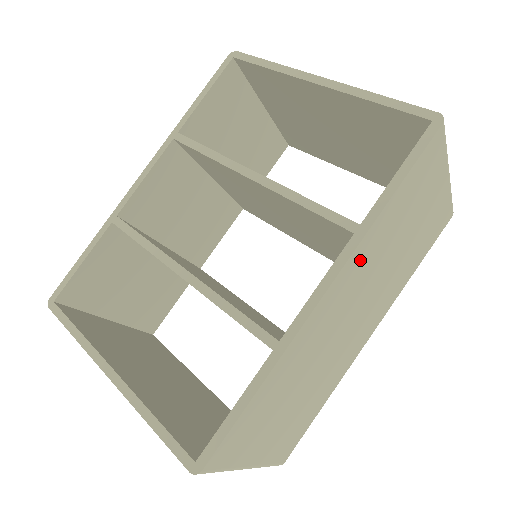
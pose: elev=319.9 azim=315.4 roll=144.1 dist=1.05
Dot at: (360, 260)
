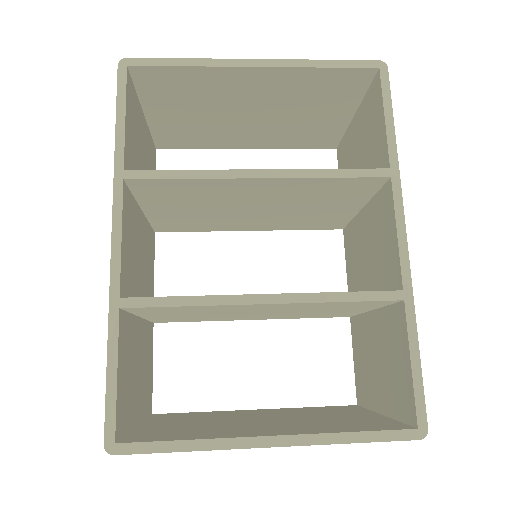
Dot at: occluded
